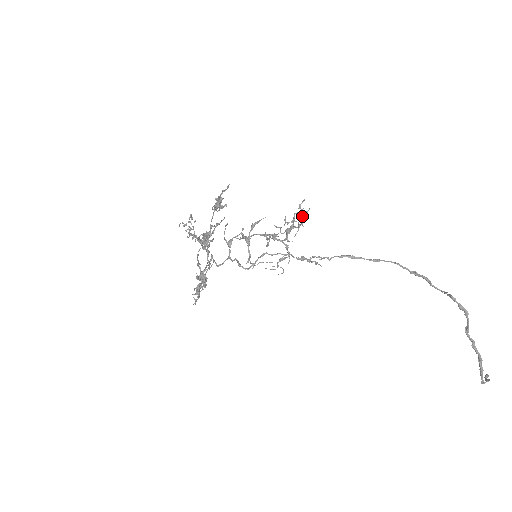
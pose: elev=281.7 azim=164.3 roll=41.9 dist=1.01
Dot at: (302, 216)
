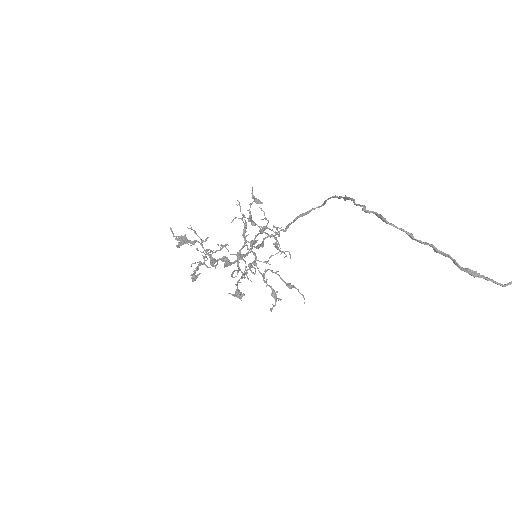
Dot at: occluded
